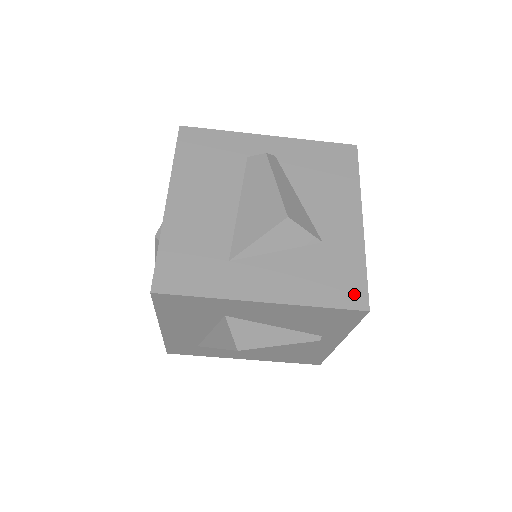
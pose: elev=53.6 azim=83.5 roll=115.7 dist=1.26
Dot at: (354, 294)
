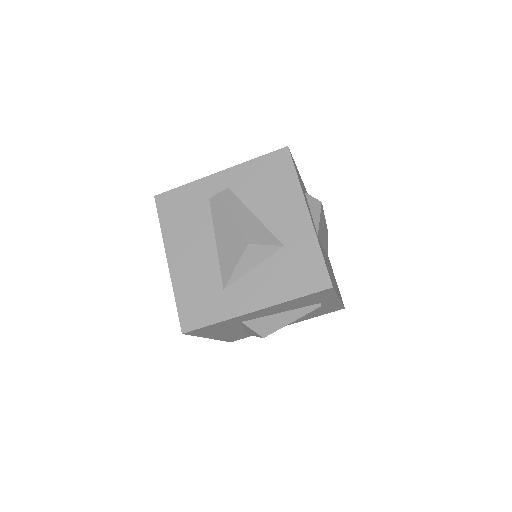
Dot at: (318, 278)
